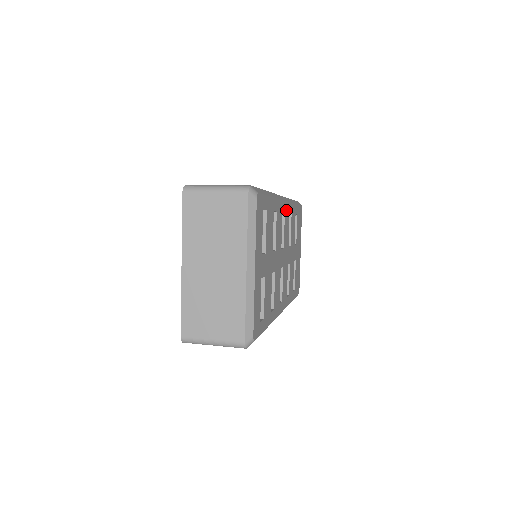
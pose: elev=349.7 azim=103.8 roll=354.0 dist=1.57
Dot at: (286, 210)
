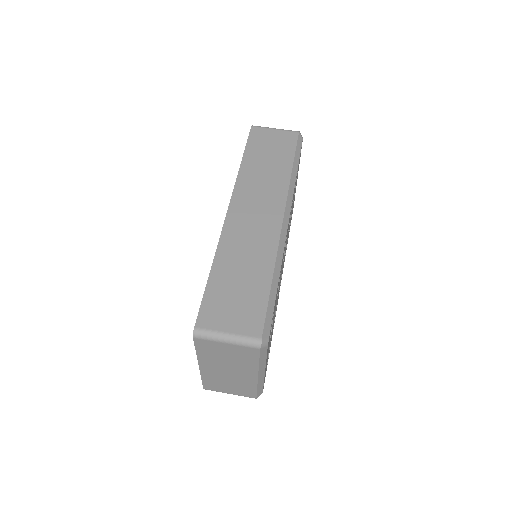
Dot at: occluded
